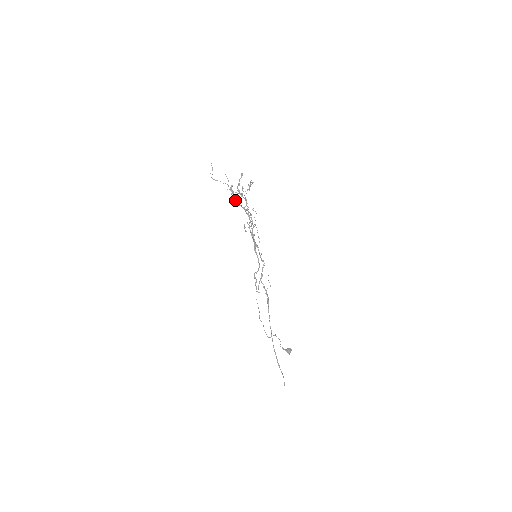
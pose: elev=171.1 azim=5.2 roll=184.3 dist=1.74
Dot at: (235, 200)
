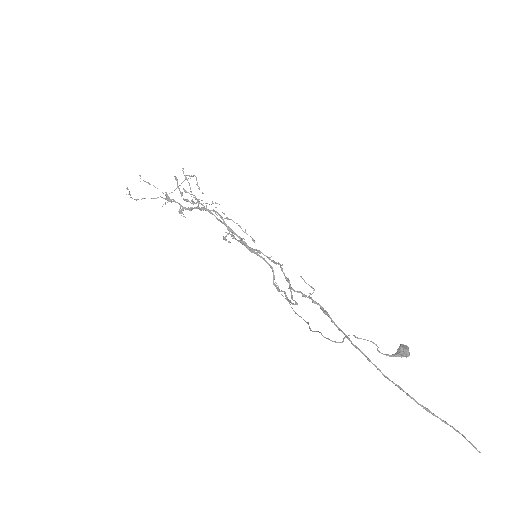
Dot at: occluded
